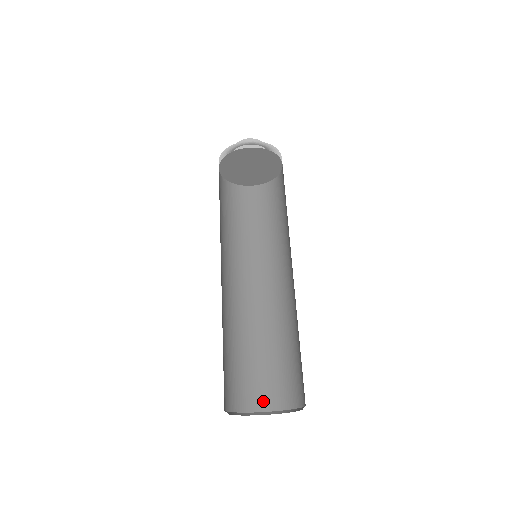
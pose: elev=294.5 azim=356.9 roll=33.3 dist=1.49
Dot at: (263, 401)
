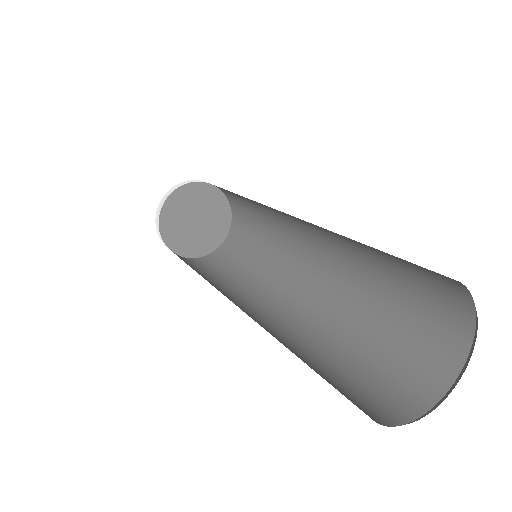
Dot at: (428, 384)
